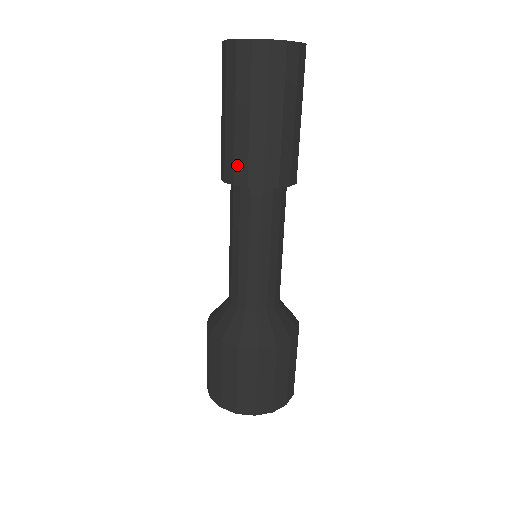
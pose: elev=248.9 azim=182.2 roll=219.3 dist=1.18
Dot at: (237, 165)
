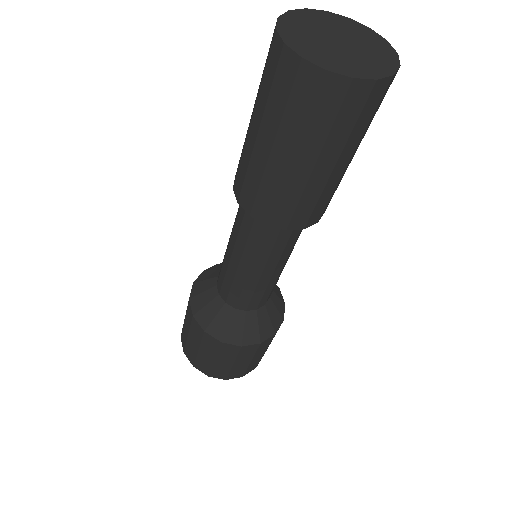
Dot at: (298, 213)
